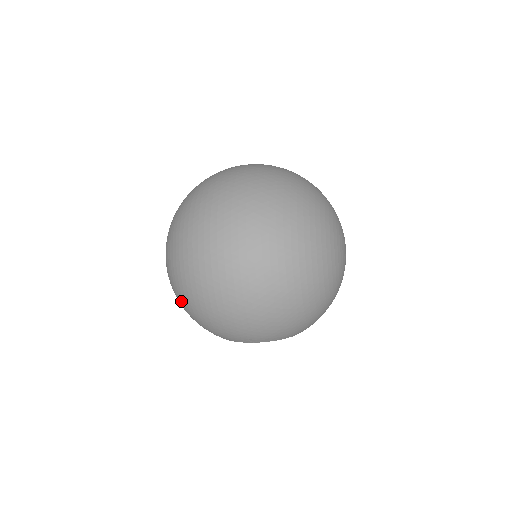
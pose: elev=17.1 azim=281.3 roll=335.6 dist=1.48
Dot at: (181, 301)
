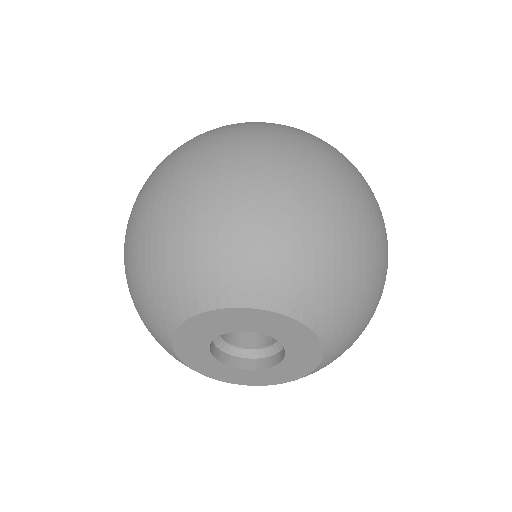
Dot at: (135, 237)
